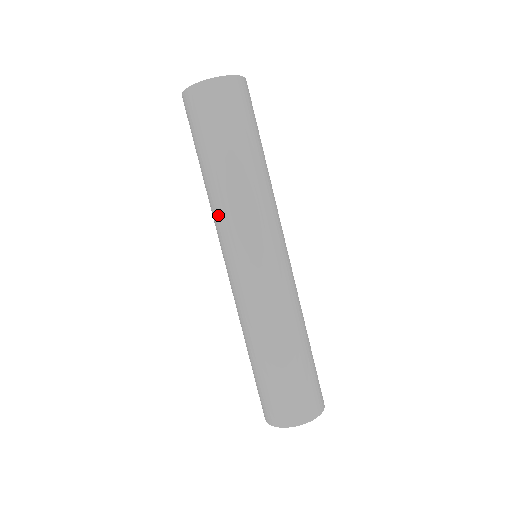
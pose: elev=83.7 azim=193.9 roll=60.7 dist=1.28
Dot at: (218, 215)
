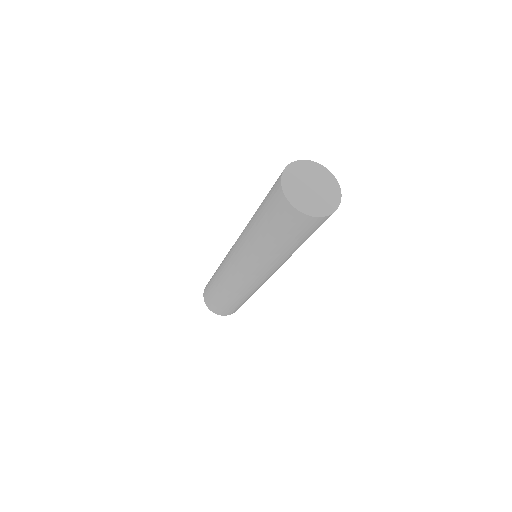
Dot at: (243, 237)
